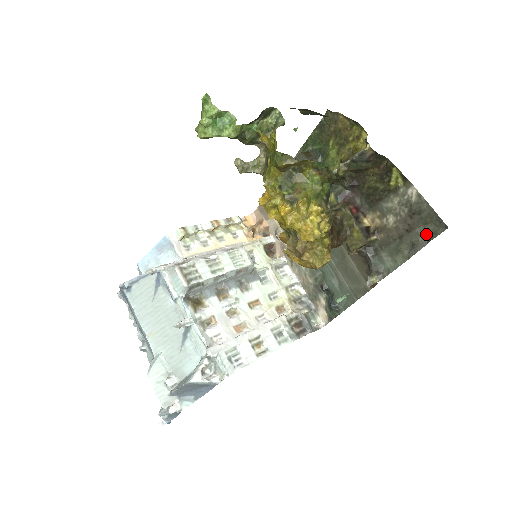
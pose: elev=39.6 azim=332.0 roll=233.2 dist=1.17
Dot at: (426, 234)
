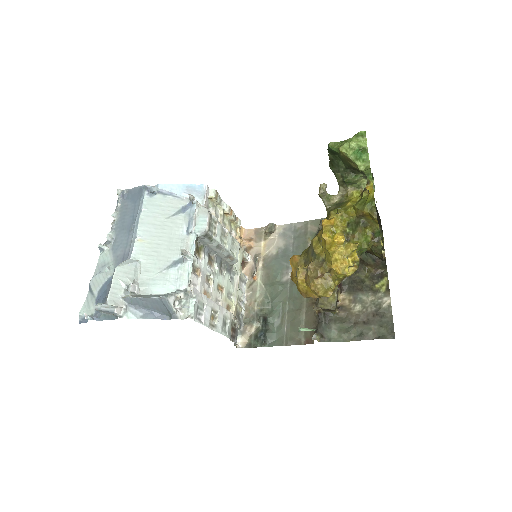
Dot at: (376, 333)
